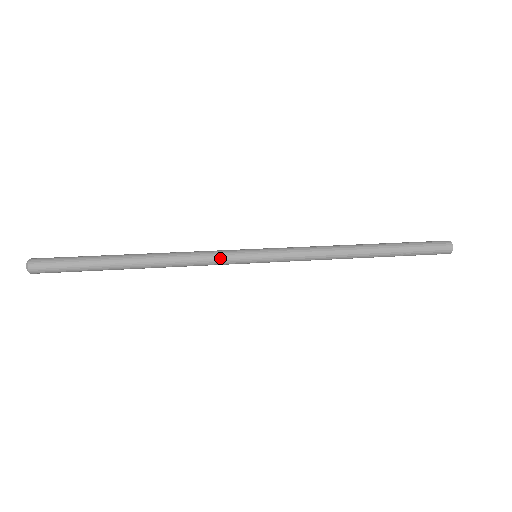
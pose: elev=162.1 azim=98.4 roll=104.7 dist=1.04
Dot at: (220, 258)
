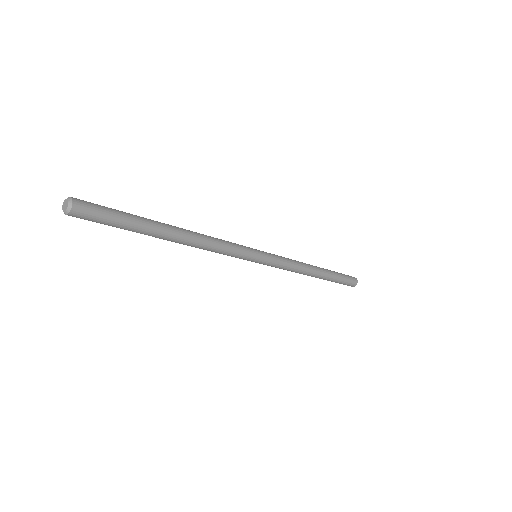
Dot at: (237, 245)
